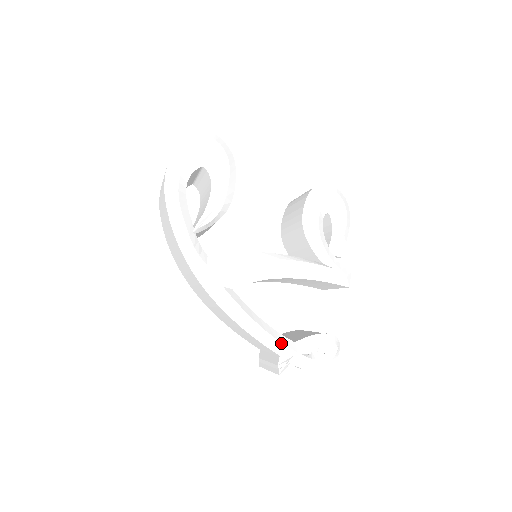
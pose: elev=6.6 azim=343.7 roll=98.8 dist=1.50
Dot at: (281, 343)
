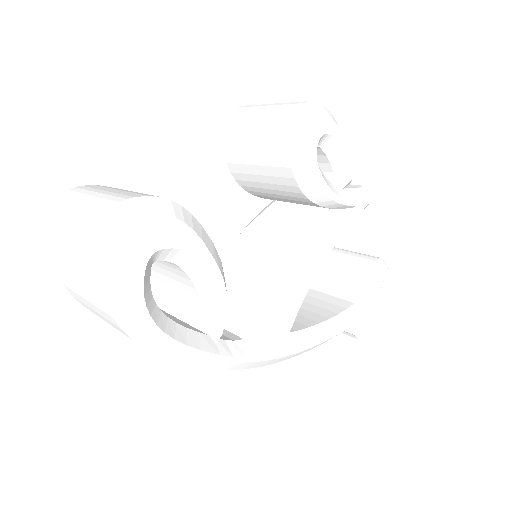
Dot at: (352, 323)
